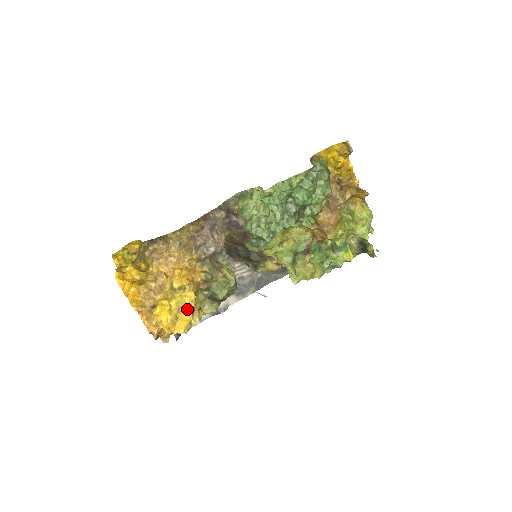
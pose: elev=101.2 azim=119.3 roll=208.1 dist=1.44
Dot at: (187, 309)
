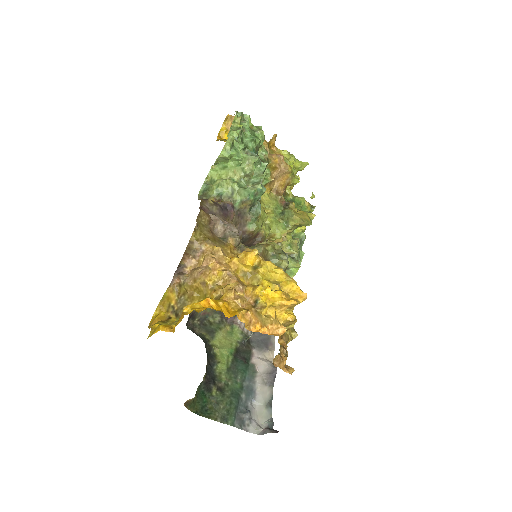
Dot at: (282, 277)
